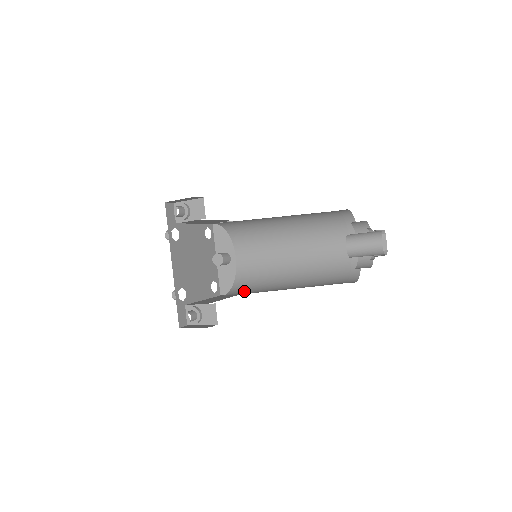
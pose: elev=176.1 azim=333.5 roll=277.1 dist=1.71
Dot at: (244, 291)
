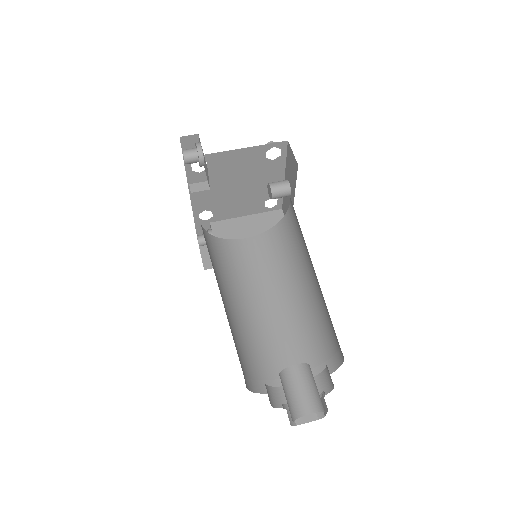
Dot at: (263, 252)
